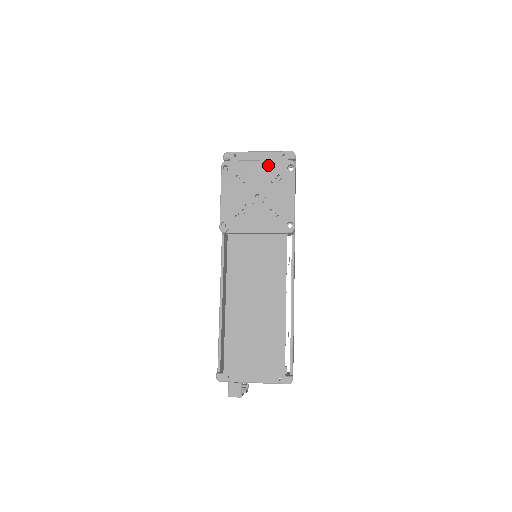
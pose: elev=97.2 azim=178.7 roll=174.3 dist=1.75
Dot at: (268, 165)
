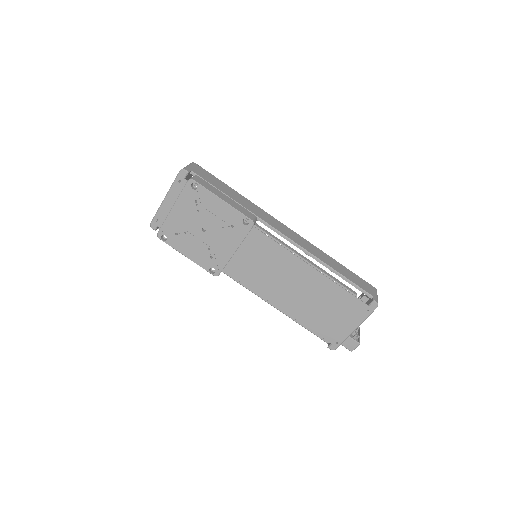
Dot at: (181, 203)
